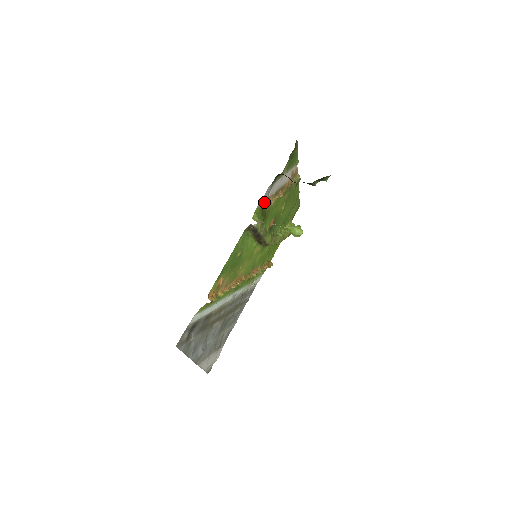
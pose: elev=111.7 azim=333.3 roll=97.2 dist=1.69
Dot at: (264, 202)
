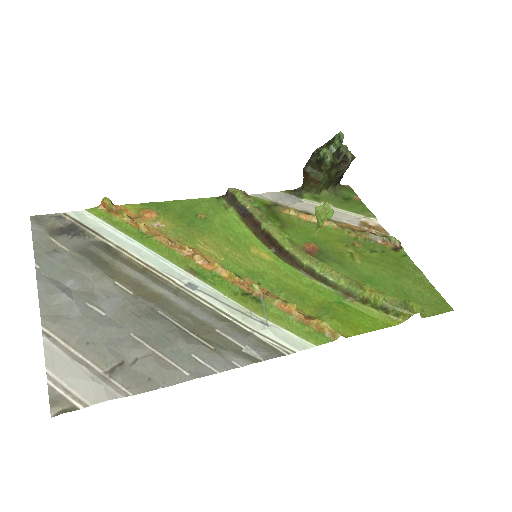
Dot at: (272, 203)
